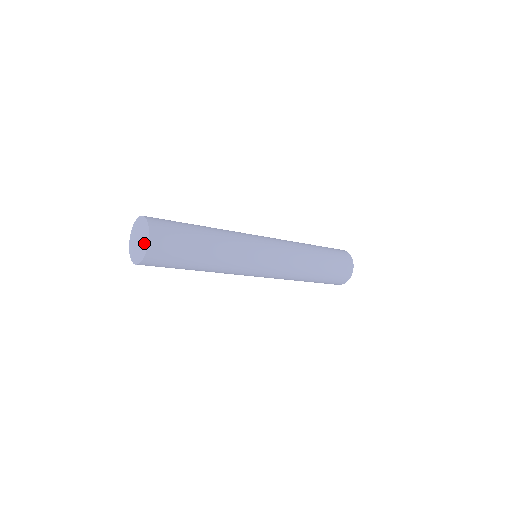
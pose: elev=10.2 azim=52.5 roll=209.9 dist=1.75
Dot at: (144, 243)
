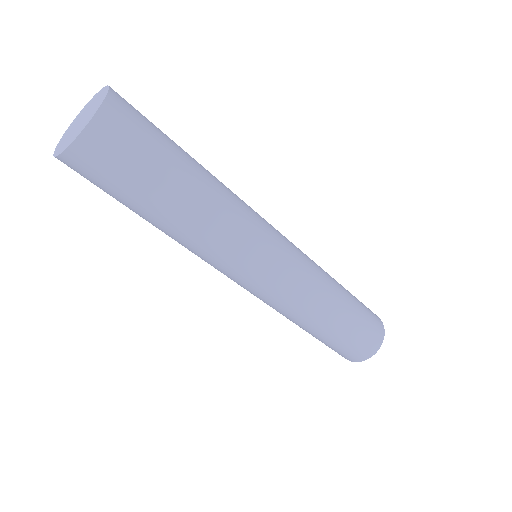
Dot at: (93, 110)
